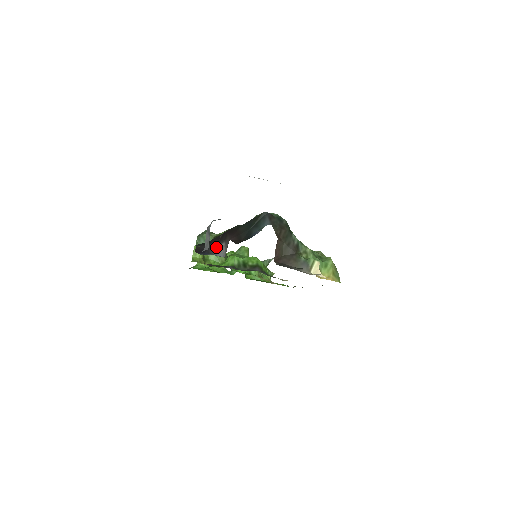
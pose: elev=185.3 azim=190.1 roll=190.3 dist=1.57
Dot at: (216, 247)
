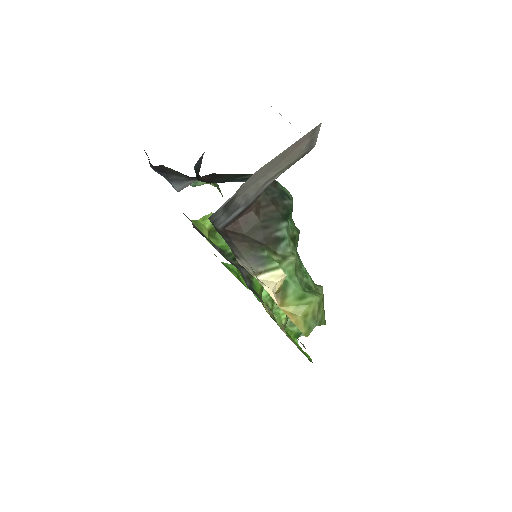
Dot at: (184, 179)
